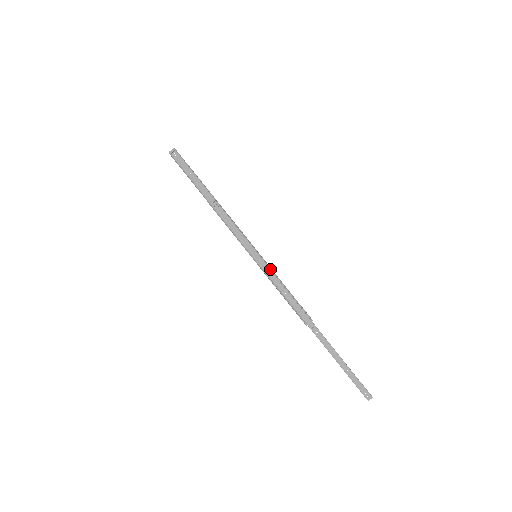
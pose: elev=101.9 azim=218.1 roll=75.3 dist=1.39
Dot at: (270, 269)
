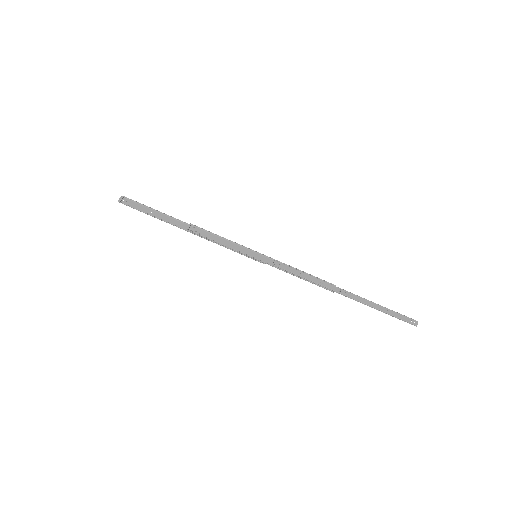
Dot at: (275, 261)
